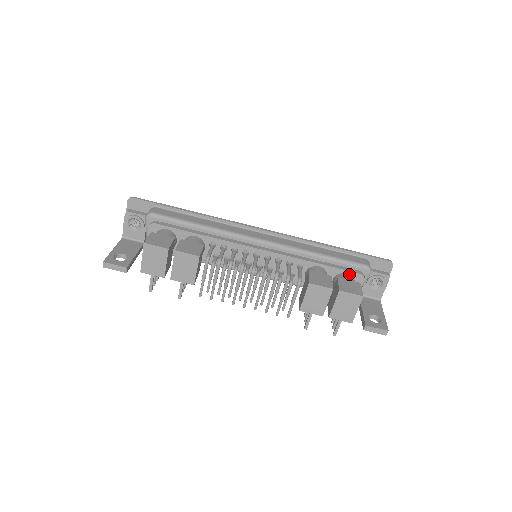
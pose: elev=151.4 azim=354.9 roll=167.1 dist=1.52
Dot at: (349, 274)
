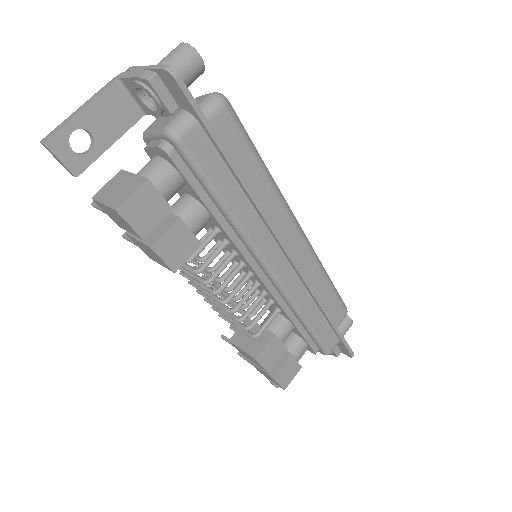
Dot at: (307, 346)
